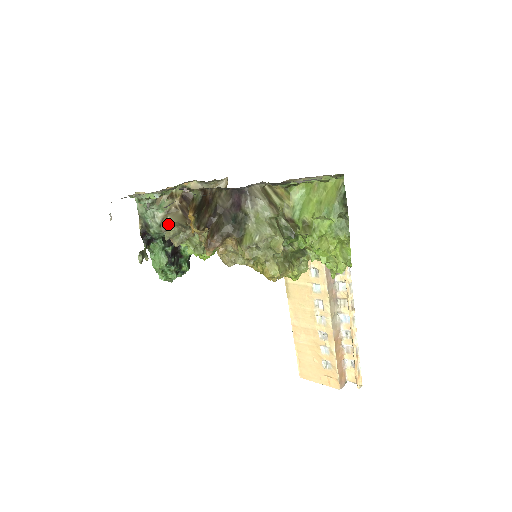
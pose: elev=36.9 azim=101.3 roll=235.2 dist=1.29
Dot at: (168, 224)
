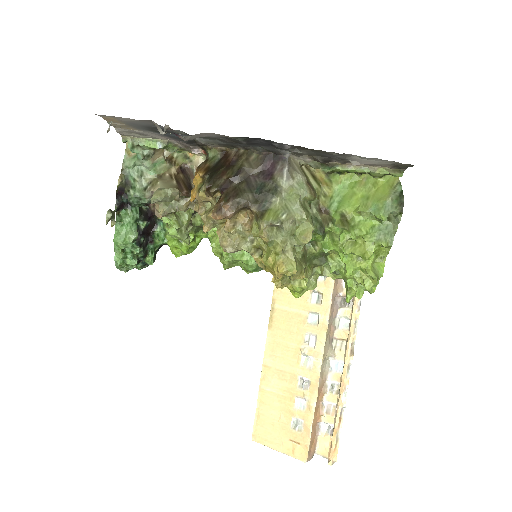
Dot at: (157, 189)
